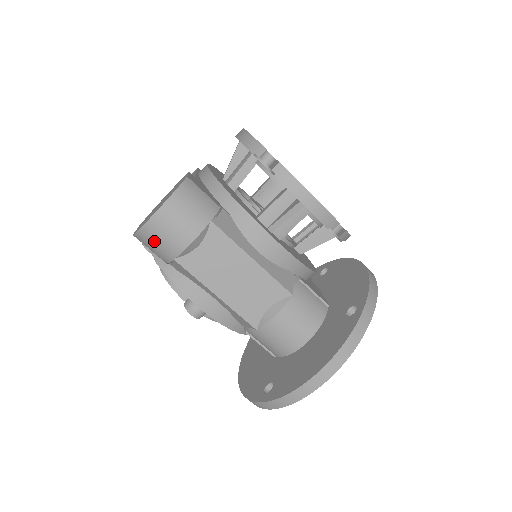
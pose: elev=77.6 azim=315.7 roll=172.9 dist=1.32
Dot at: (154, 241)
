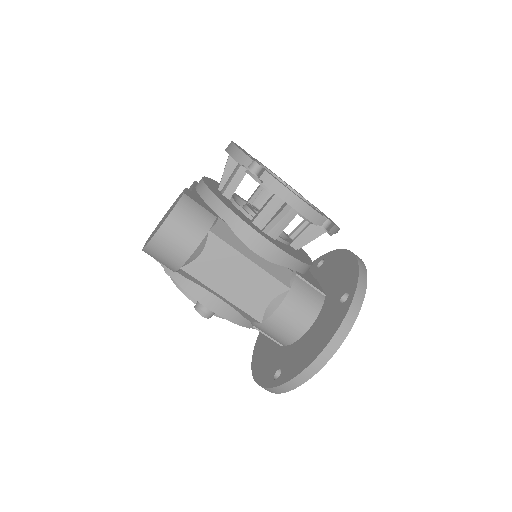
Dot at: (161, 254)
